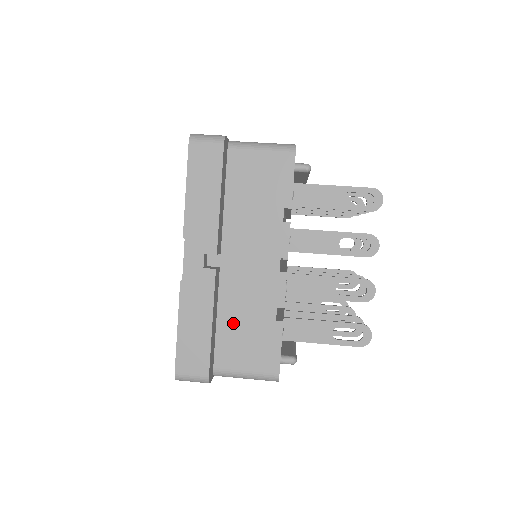
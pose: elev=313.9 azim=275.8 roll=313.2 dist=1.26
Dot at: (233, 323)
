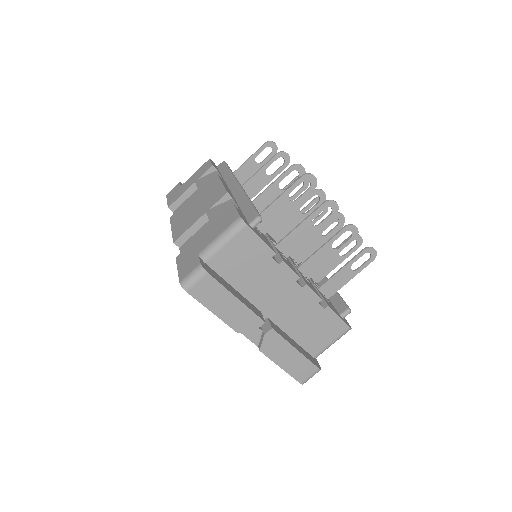
Dot at: (302, 332)
